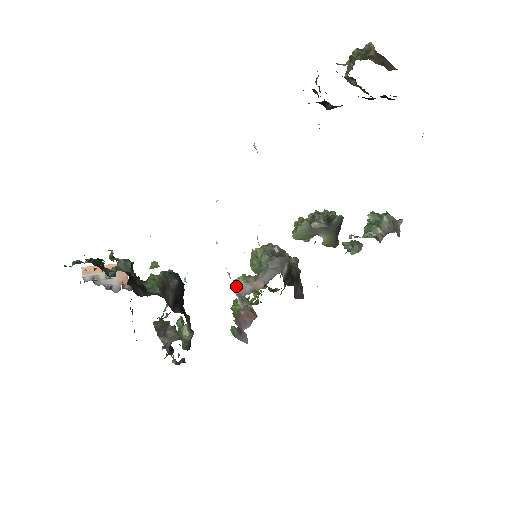
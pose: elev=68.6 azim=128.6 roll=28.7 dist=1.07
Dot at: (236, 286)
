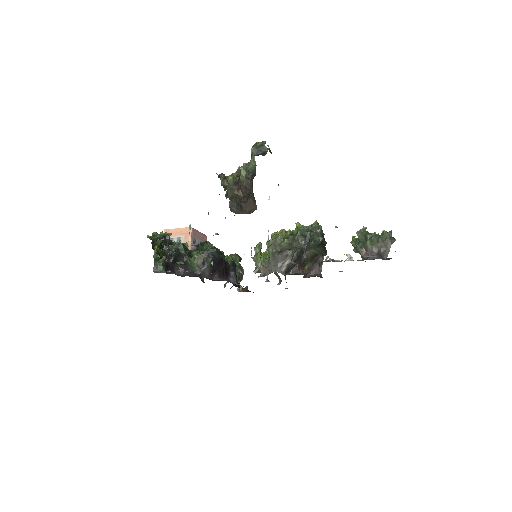
Dot at: (257, 264)
